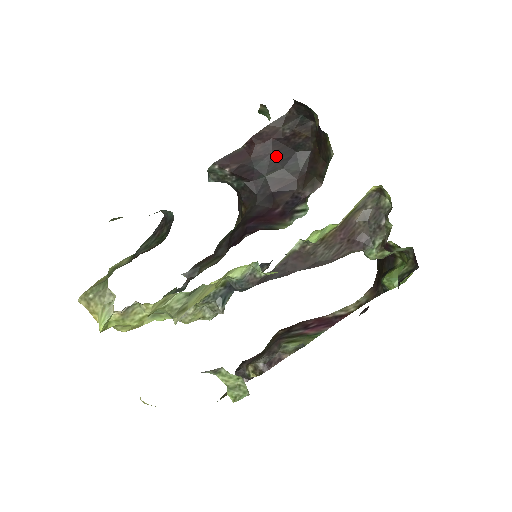
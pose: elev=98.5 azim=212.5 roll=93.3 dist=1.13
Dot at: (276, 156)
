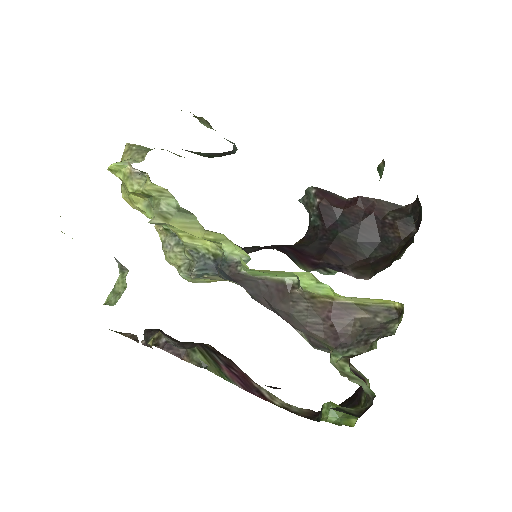
Dot at: (362, 228)
